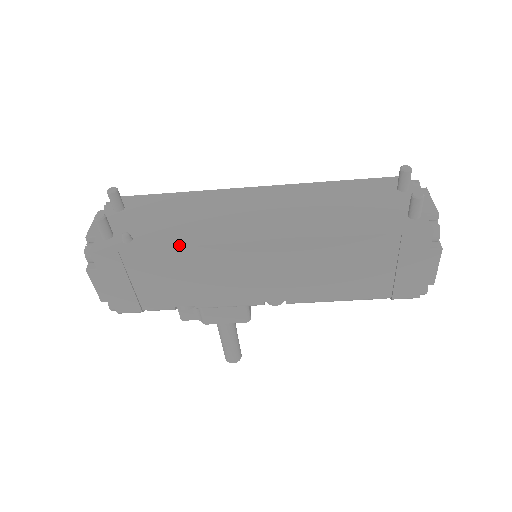
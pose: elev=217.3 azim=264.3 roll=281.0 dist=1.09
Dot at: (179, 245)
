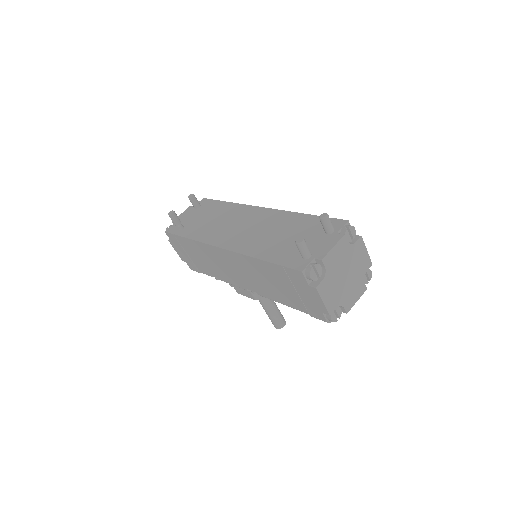
Dot at: (193, 239)
